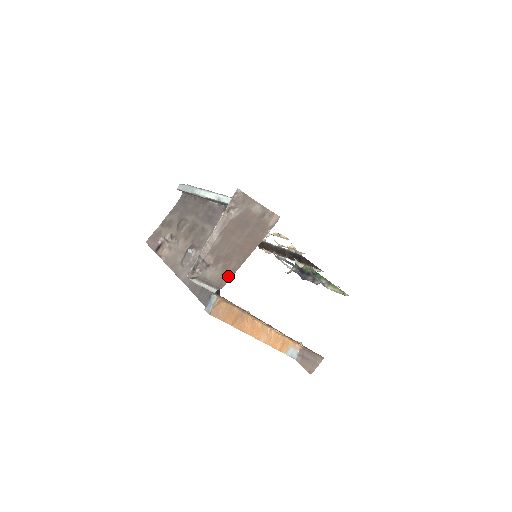
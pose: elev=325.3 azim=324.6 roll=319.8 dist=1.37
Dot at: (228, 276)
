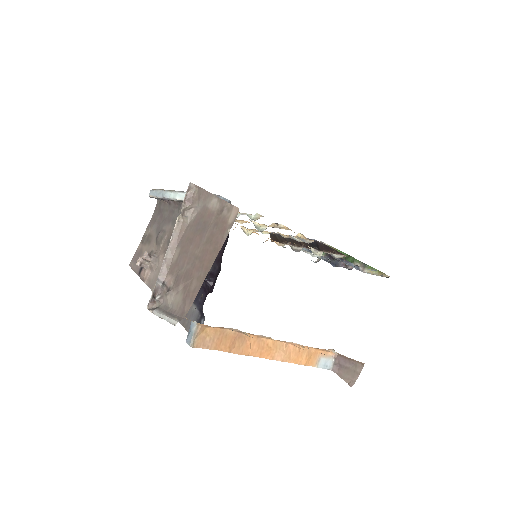
Dot at: (189, 300)
